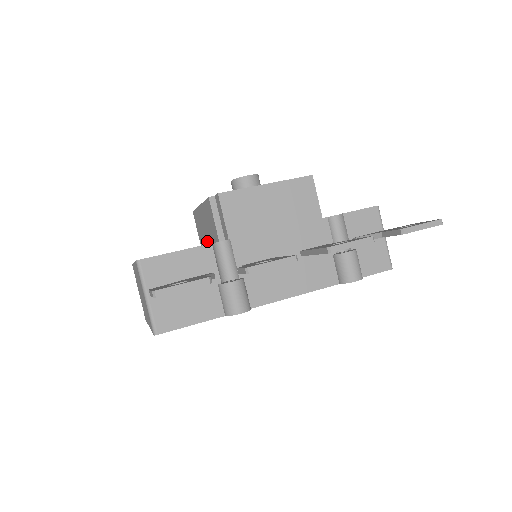
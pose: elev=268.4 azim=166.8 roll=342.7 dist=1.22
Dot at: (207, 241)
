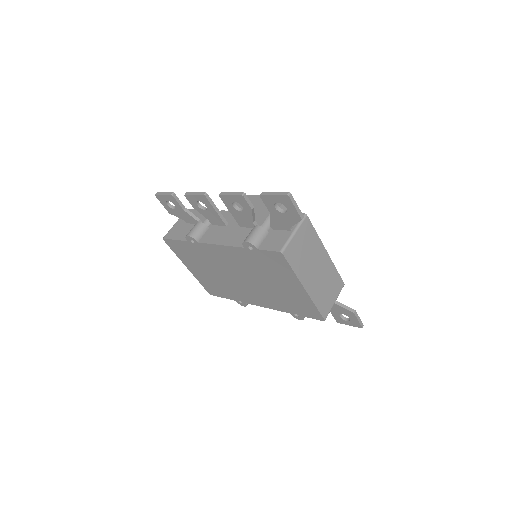
Dot at: occluded
